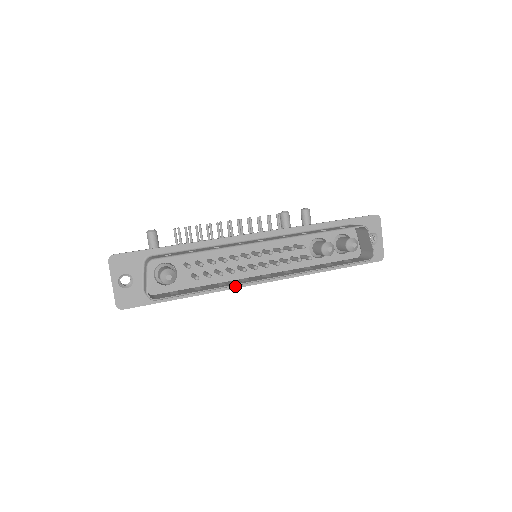
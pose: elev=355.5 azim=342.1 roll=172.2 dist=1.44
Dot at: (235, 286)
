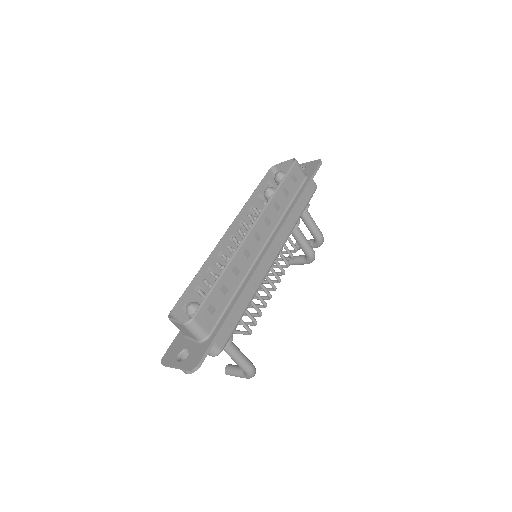
Dot at: (255, 268)
